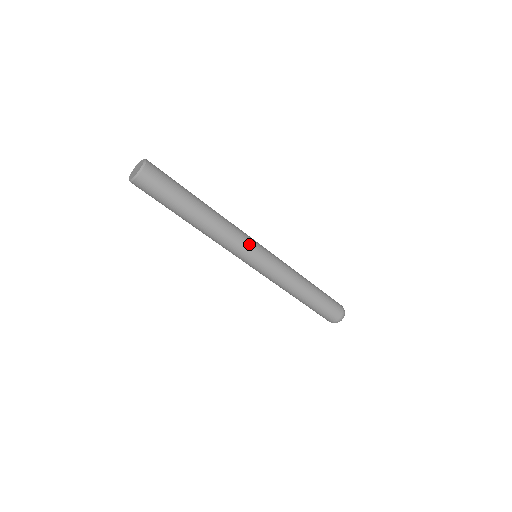
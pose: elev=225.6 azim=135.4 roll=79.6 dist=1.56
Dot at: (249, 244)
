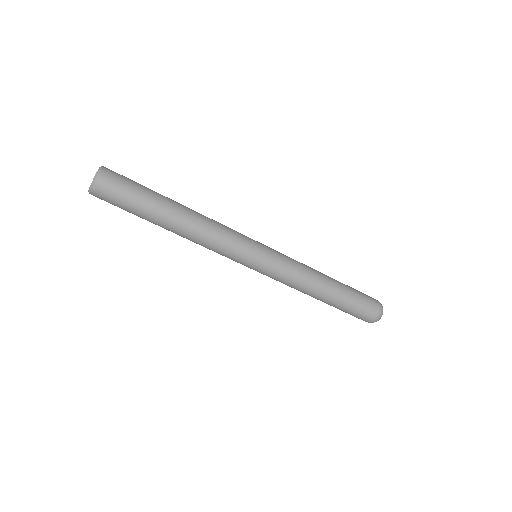
Dot at: (239, 248)
